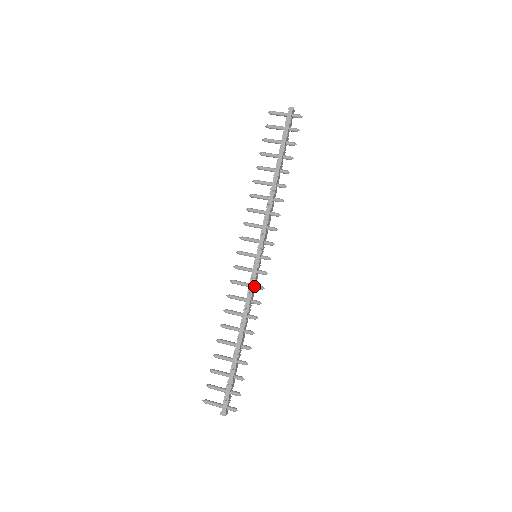
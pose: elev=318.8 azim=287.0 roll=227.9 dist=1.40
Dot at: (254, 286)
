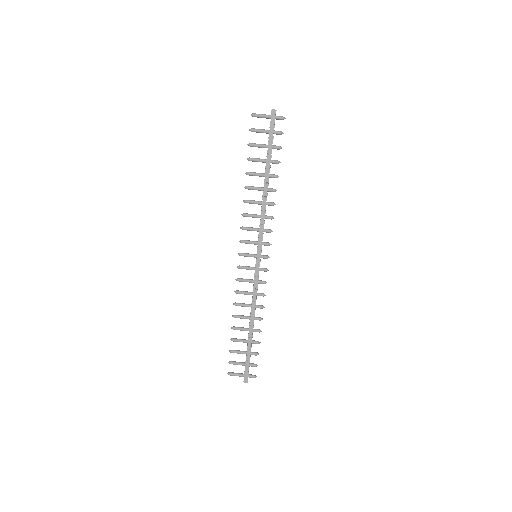
Dot at: (258, 282)
